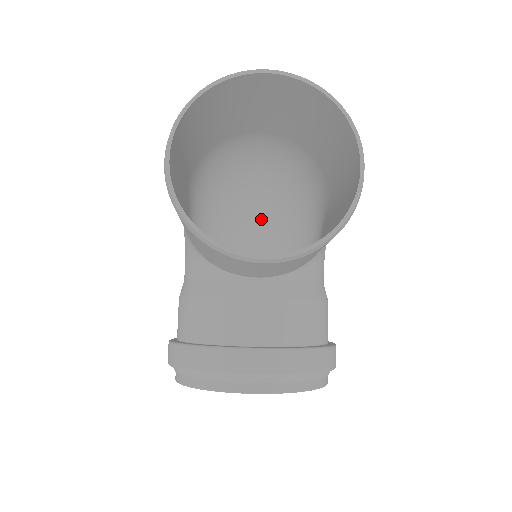
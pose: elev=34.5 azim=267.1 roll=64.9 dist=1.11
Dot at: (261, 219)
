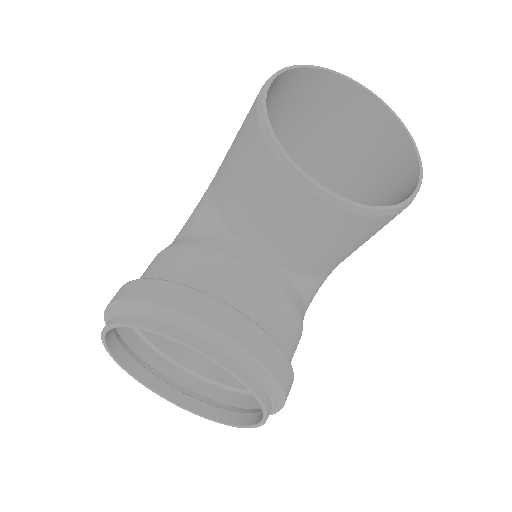
Dot at: occluded
